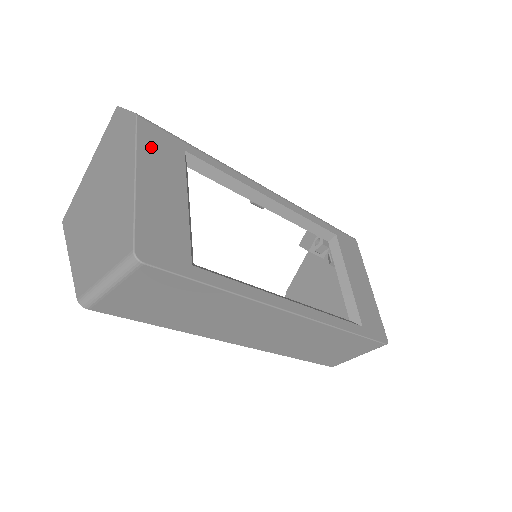
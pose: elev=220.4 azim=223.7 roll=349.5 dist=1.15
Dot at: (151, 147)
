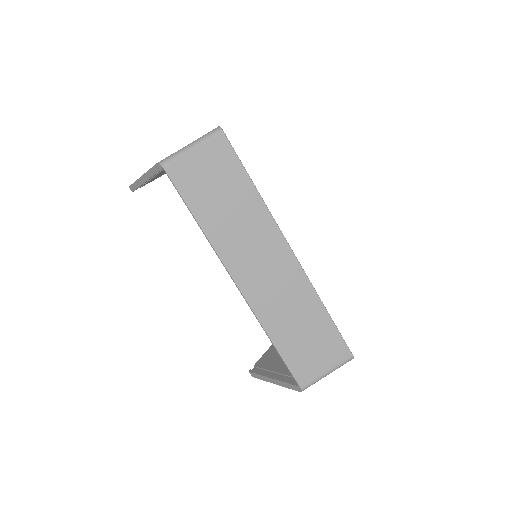
Dot at: occluded
